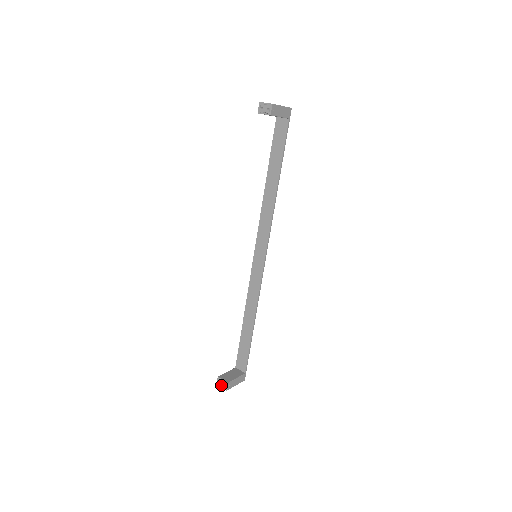
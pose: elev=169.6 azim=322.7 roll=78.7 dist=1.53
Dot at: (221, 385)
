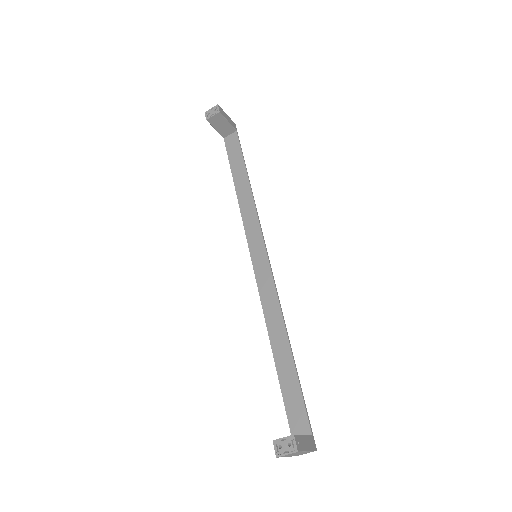
Dot at: (284, 450)
